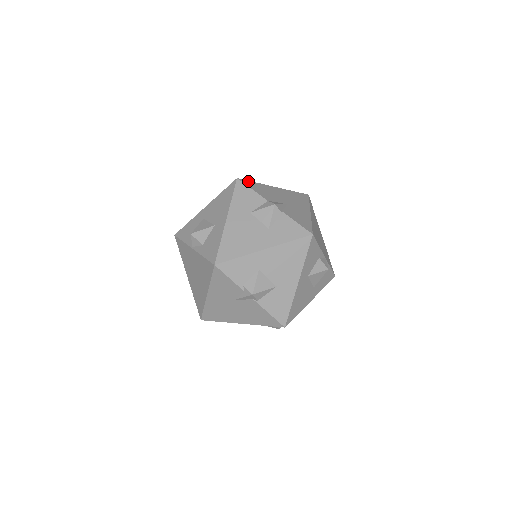
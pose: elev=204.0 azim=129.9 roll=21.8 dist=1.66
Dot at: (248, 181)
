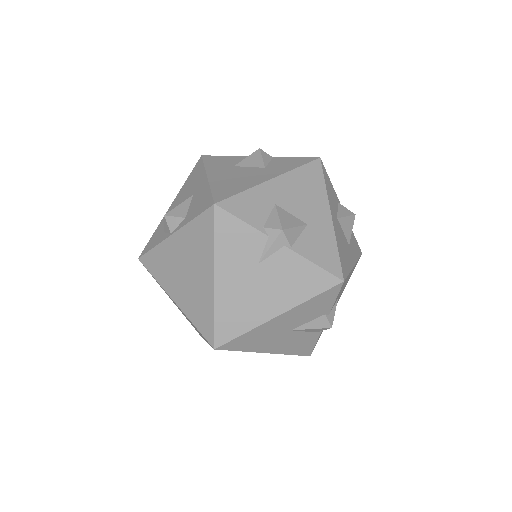
Dot at: occluded
